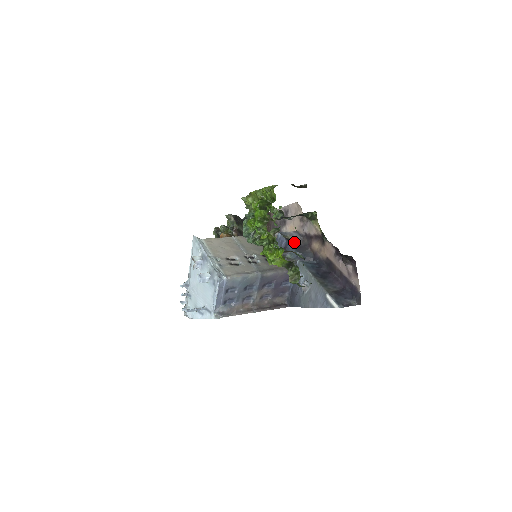
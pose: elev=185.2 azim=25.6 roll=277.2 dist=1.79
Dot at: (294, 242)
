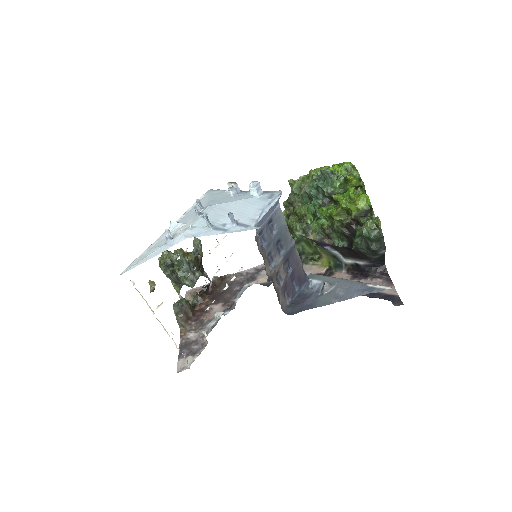
Dot at: occluded
